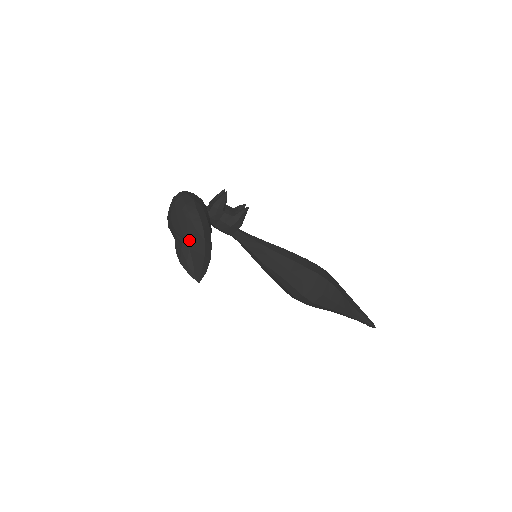
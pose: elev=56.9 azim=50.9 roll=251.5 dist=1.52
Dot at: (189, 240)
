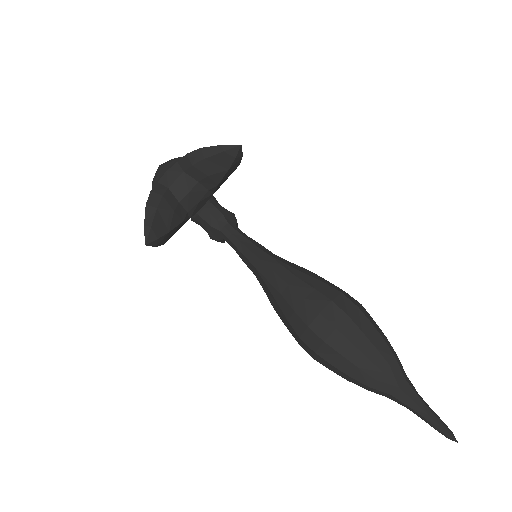
Dot at: occluded
